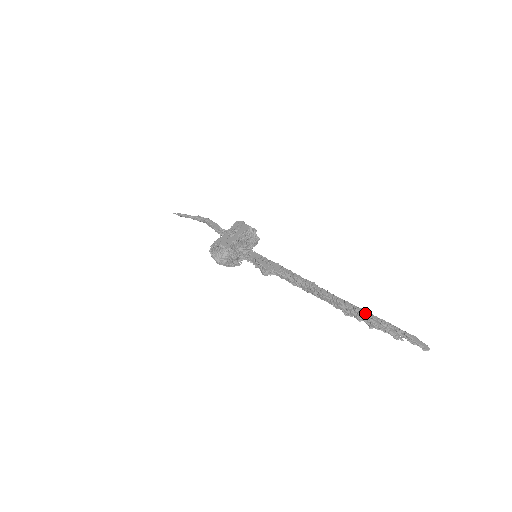
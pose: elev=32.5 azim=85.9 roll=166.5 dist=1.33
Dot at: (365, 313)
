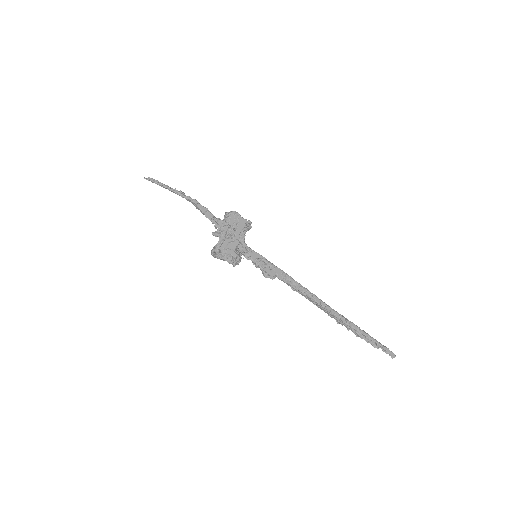
Dot at: (355, 328)
